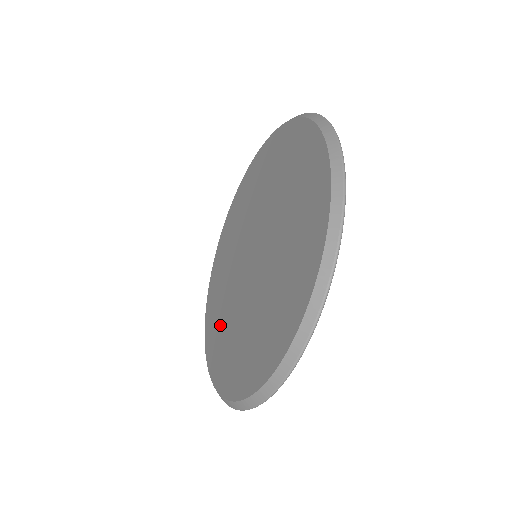
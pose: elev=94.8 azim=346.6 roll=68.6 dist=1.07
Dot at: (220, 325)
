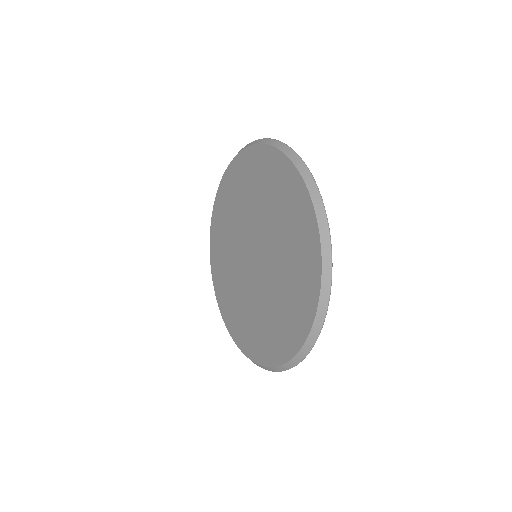
Dot at: (223, 256)
